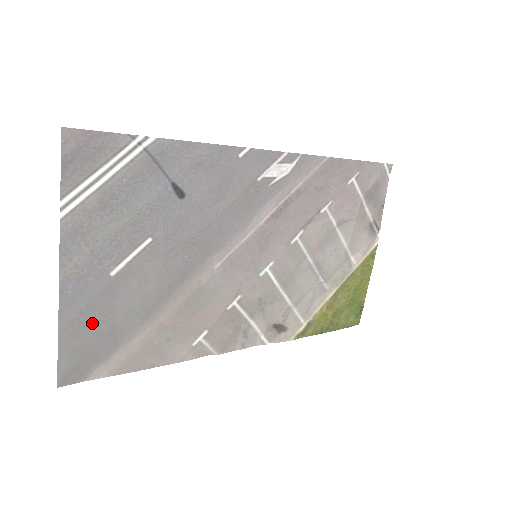
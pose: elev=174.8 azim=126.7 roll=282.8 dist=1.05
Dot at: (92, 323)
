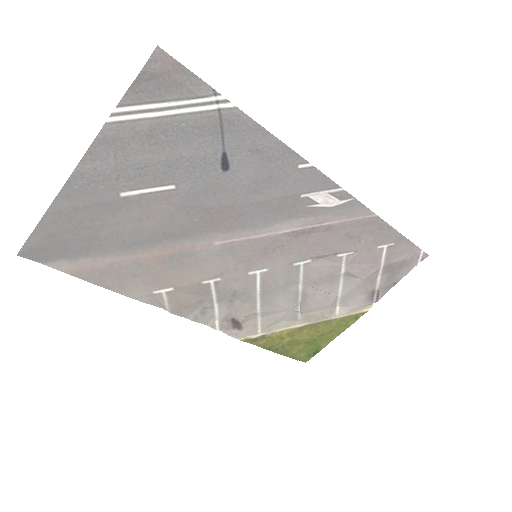
Dot at: (79, 223)
